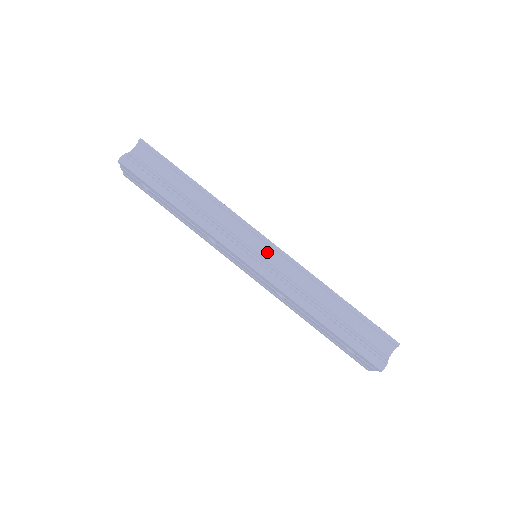
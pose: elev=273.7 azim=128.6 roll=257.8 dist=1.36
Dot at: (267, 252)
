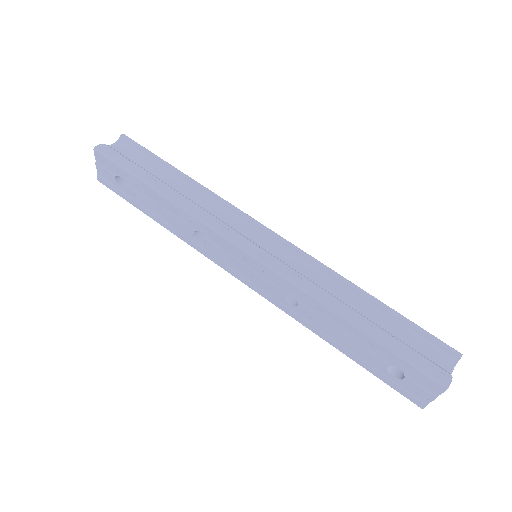
Dot at: (270, 245)
